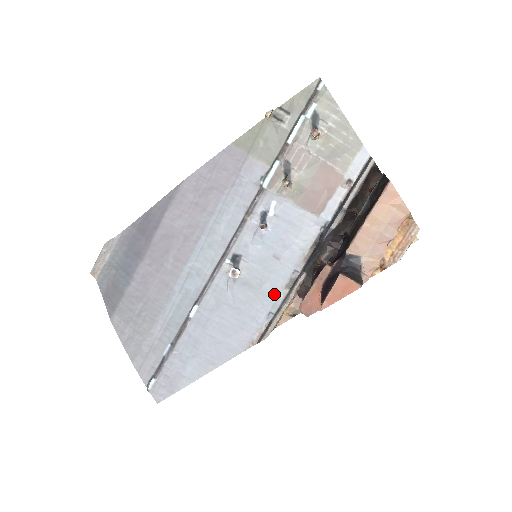
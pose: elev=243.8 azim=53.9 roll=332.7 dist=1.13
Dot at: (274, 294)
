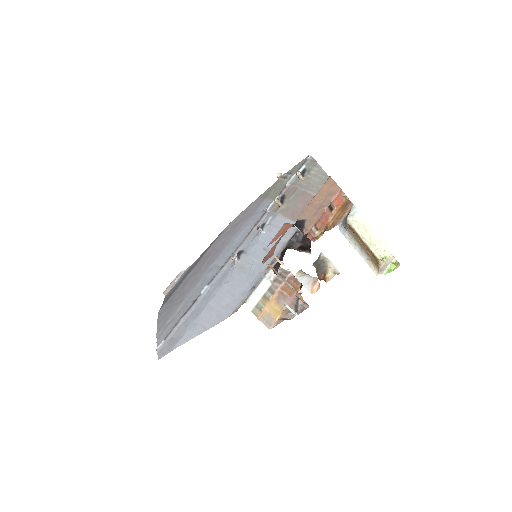
Dot at: (259, 274)
